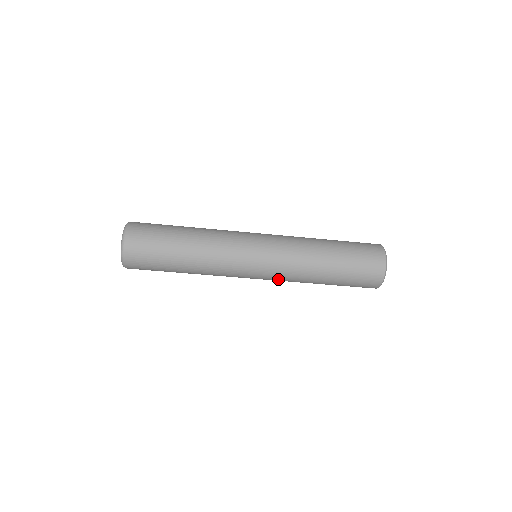
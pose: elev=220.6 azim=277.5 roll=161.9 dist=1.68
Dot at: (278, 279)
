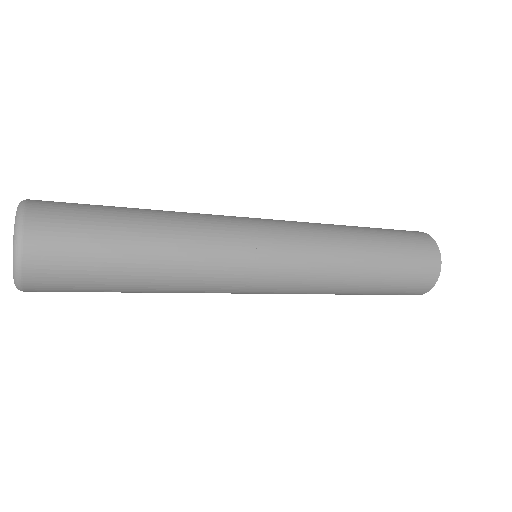
Dot at: (298, 289)
